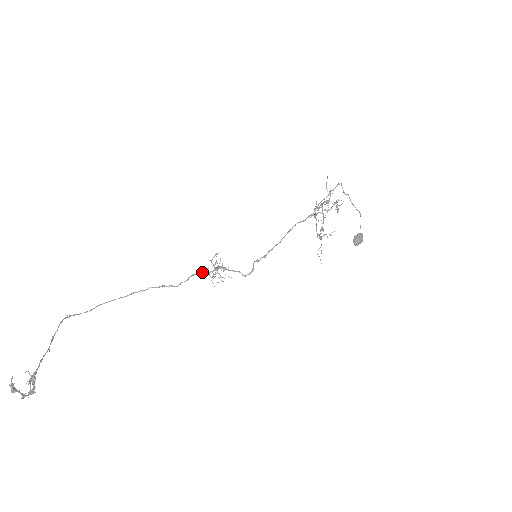
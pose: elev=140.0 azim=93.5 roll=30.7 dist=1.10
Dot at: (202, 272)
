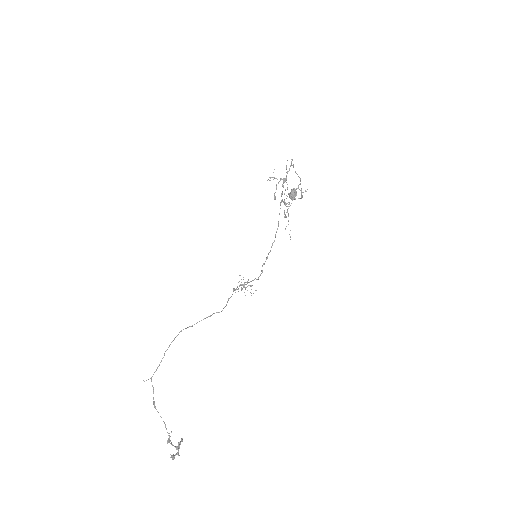
Dot at: occluded
